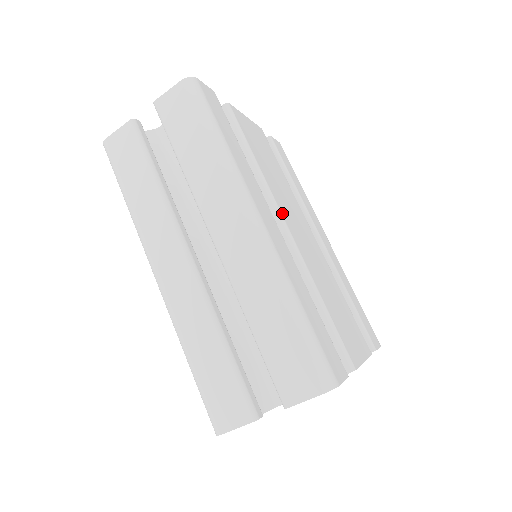
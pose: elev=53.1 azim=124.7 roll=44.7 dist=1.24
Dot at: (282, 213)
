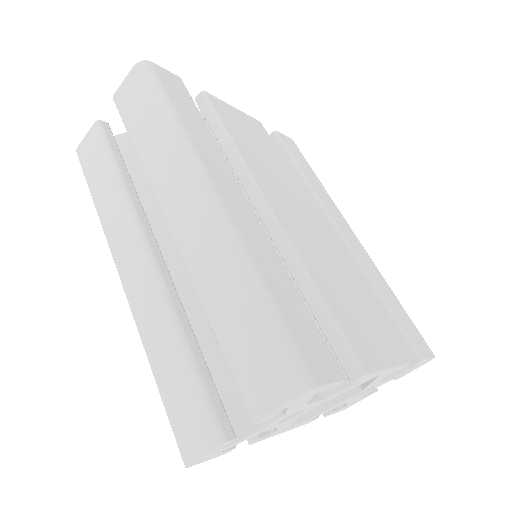
Dot at: (265, 194)
